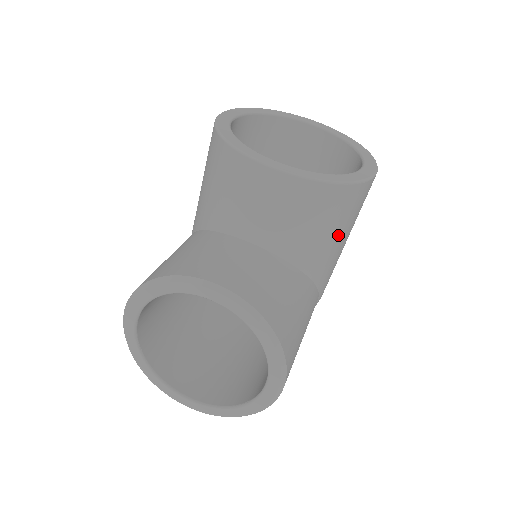
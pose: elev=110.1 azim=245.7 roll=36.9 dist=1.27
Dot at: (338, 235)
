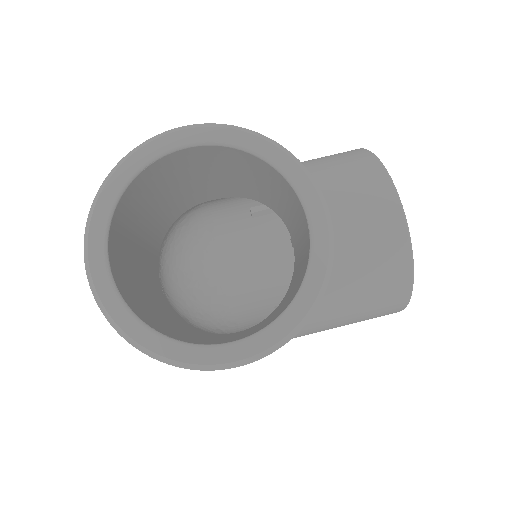
Dot at: (348, 315)
